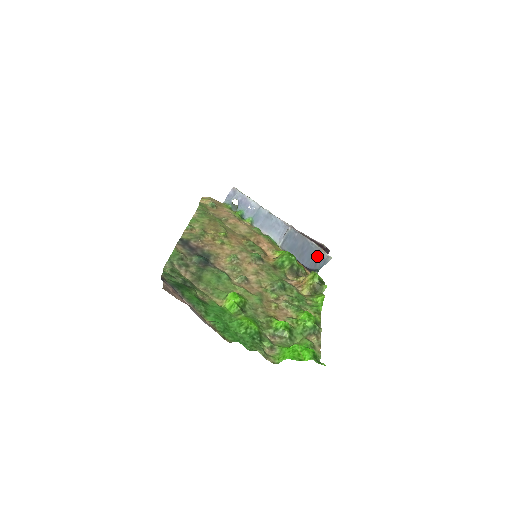
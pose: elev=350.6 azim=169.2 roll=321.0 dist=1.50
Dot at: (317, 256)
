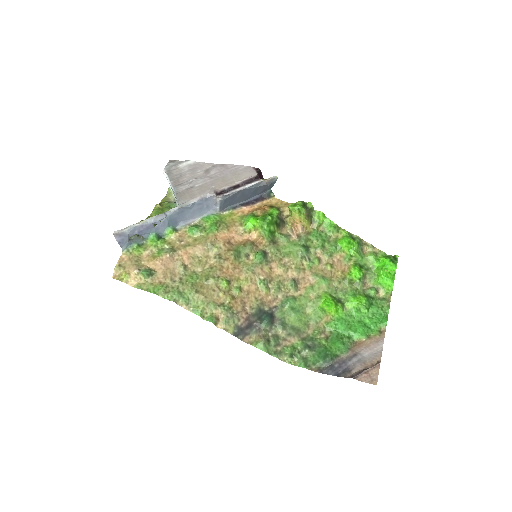
Dot at: (264, 188)
